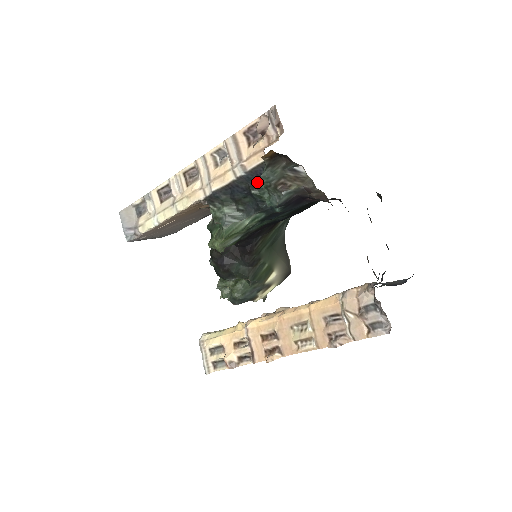
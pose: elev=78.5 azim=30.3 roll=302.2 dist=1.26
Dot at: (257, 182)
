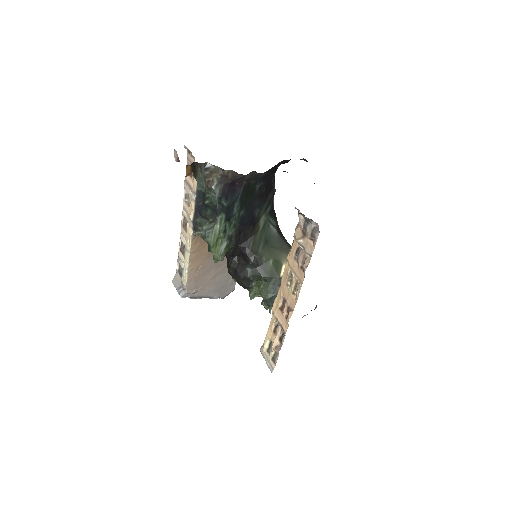
Dot at: (204, 195)
